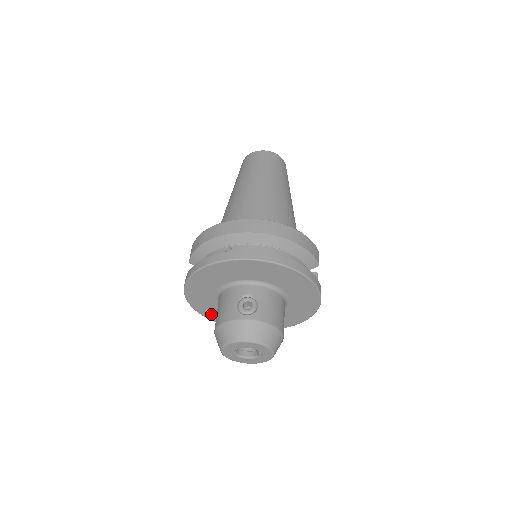
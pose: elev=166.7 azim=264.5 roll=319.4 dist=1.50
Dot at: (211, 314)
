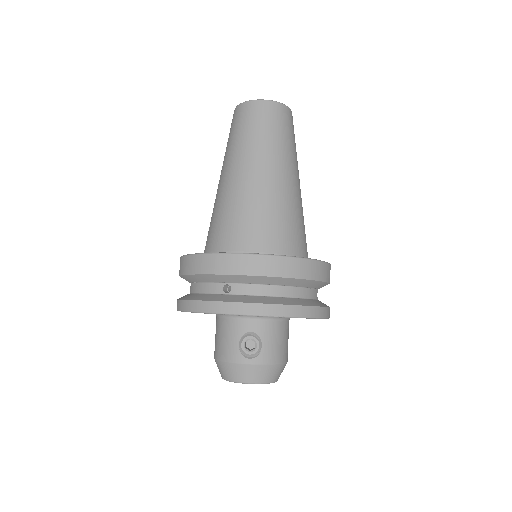
Dot at: occluded
